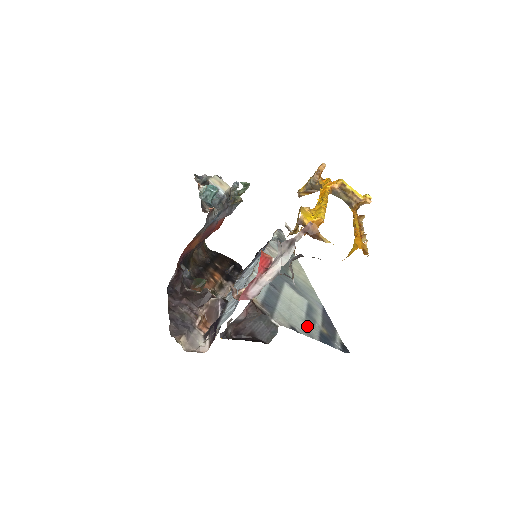
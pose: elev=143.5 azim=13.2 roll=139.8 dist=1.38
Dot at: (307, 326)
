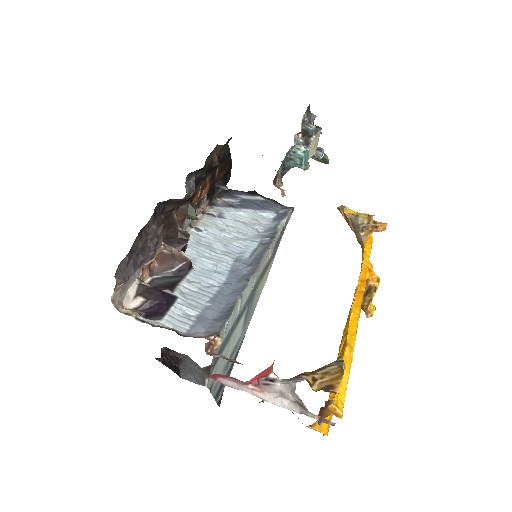
Dot at: occluded
